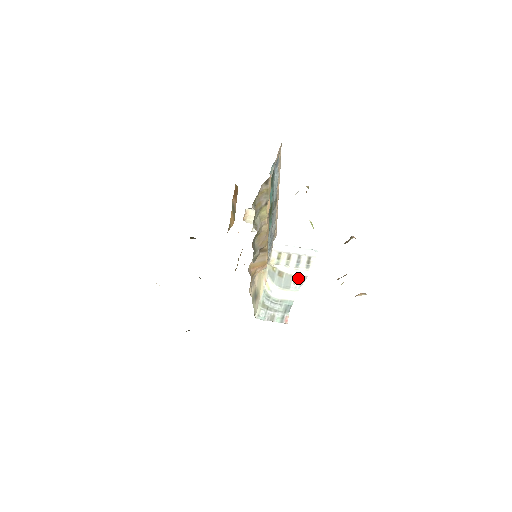
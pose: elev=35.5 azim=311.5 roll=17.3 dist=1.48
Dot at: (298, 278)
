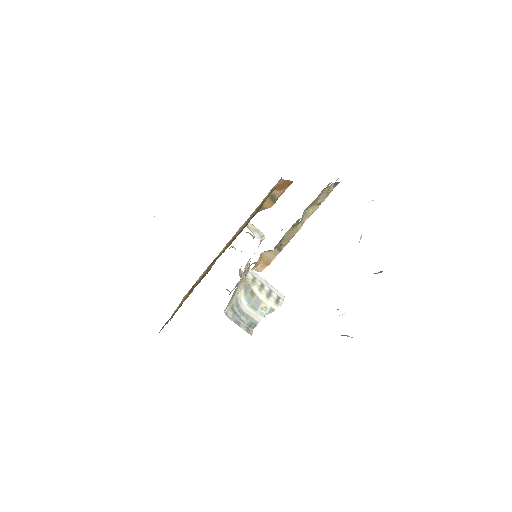
Dot at: (267, 306)
